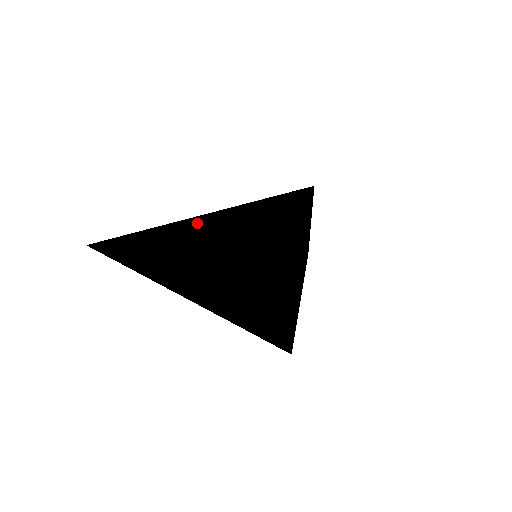
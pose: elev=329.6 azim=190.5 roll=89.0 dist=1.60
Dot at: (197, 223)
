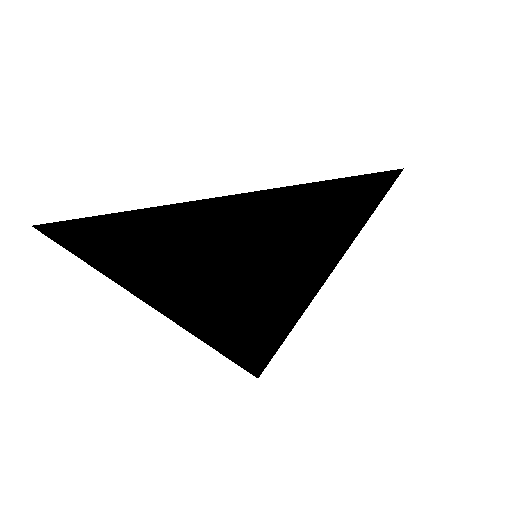
Dot at: (188, 222)
